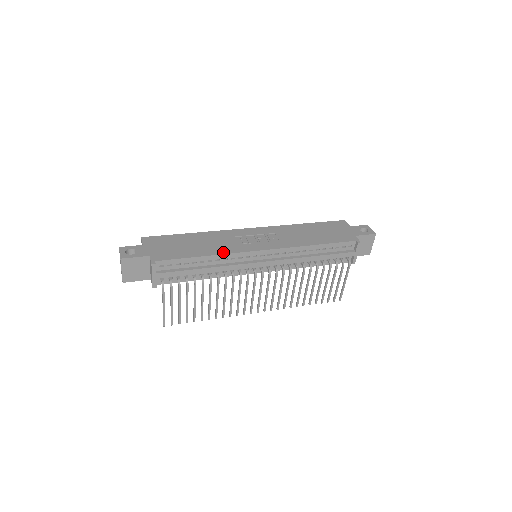
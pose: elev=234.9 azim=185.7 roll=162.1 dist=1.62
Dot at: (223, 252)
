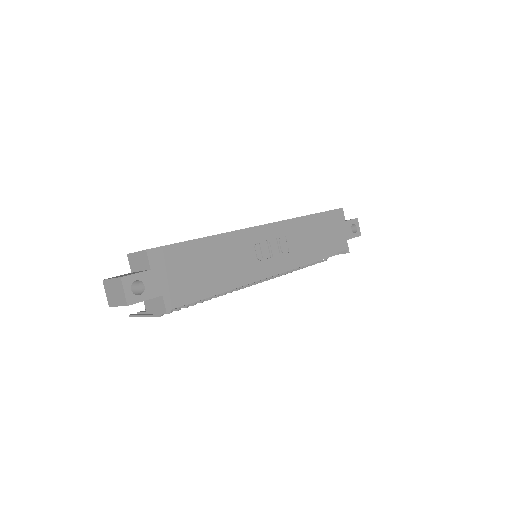
Dot at: (240, 280)
